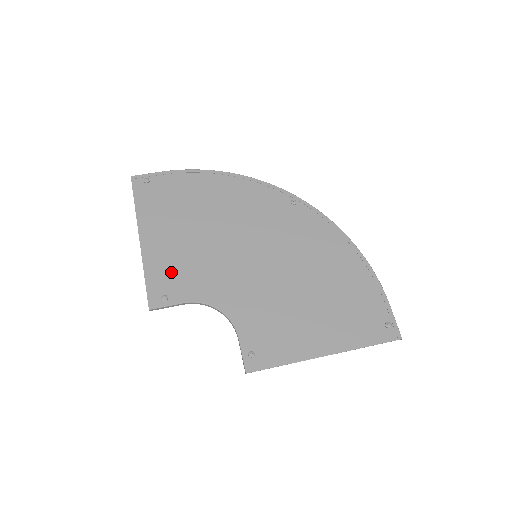
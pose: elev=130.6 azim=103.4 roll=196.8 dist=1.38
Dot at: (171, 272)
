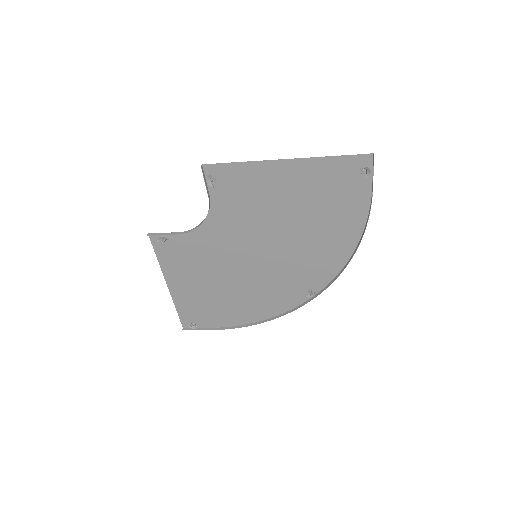
Dot at: (179, 257)
